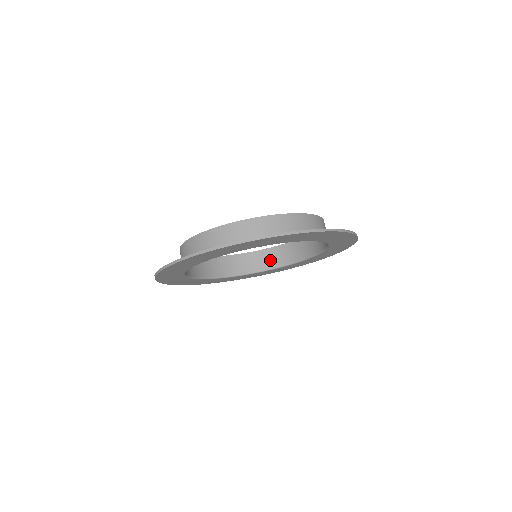
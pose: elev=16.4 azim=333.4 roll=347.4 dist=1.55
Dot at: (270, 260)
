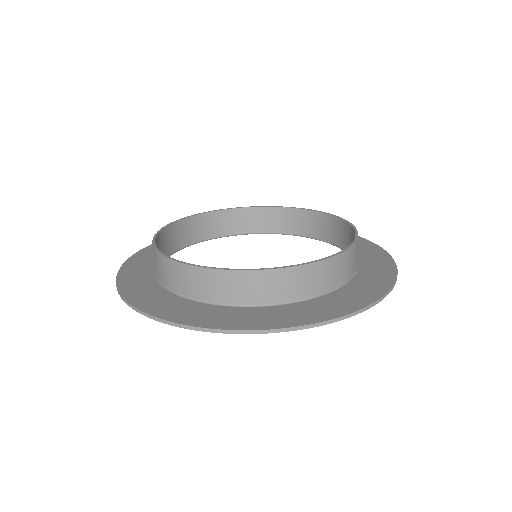
Dot at: (197, 231)
